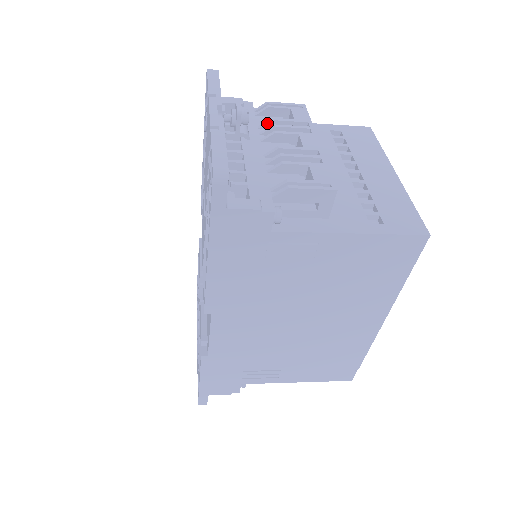
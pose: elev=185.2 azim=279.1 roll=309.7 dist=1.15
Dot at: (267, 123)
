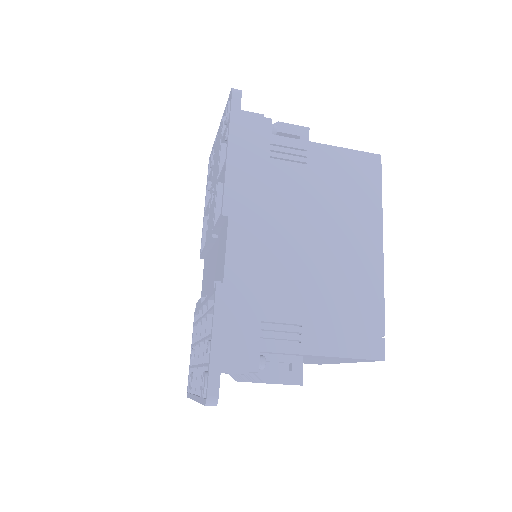
Dot at: occluded
